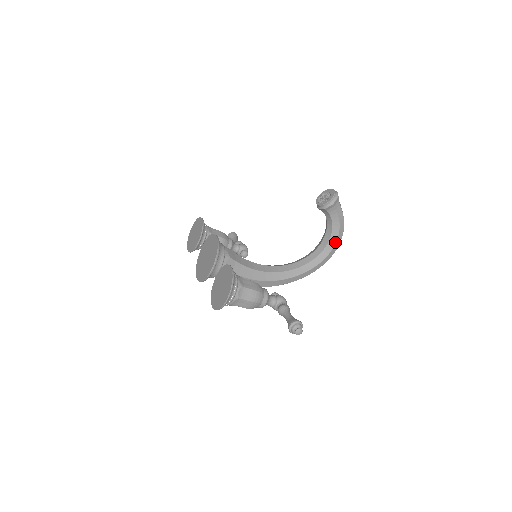
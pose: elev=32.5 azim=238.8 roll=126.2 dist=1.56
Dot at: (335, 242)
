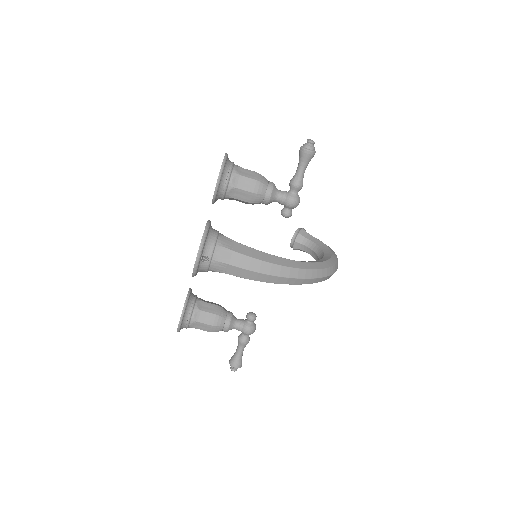
Dot at: (330, 250)
